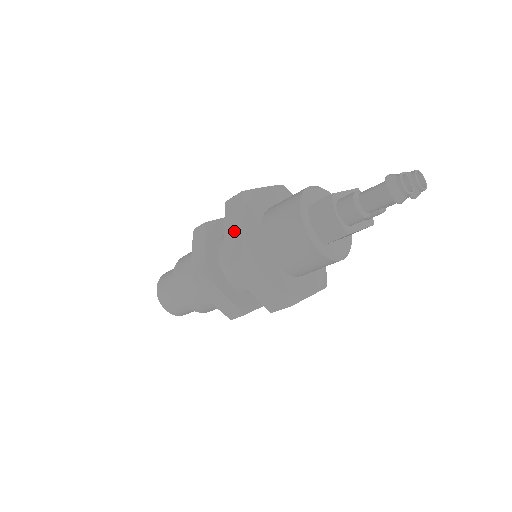
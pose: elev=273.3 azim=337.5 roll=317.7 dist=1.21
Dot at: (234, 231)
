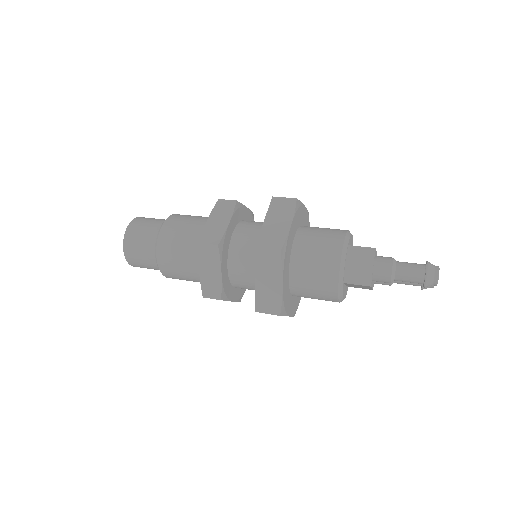
Dot at: (277, 226)
